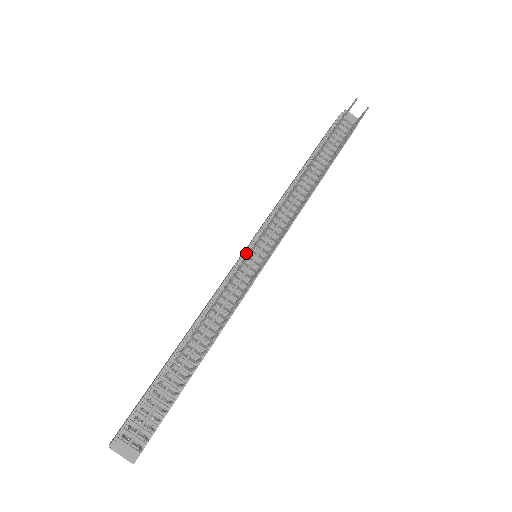
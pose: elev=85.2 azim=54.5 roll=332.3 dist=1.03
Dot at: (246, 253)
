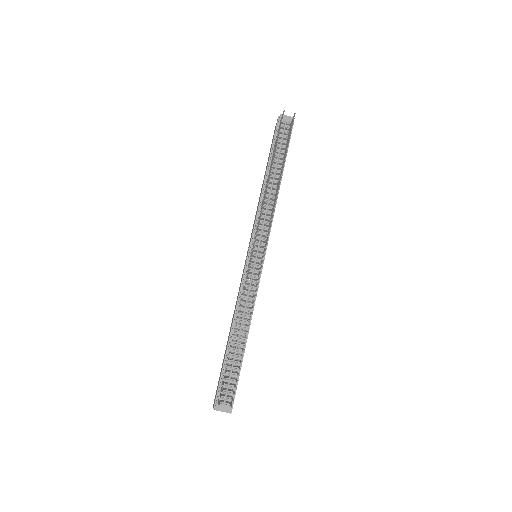
Dot at: (248, 259)
